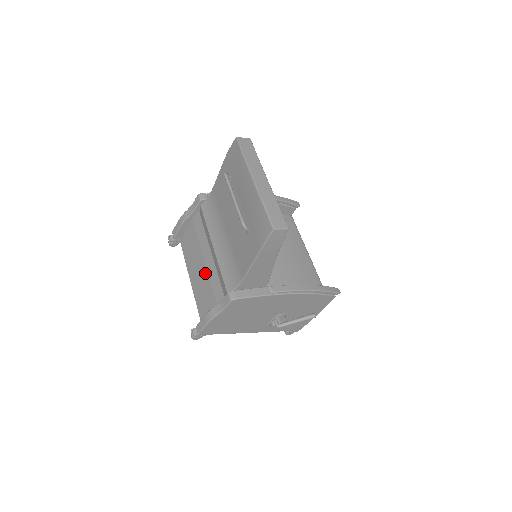
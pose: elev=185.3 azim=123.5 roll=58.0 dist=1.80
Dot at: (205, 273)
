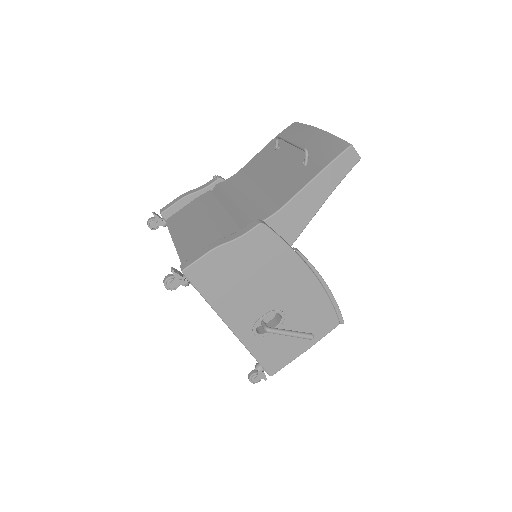
Dot at: (209, 225)
